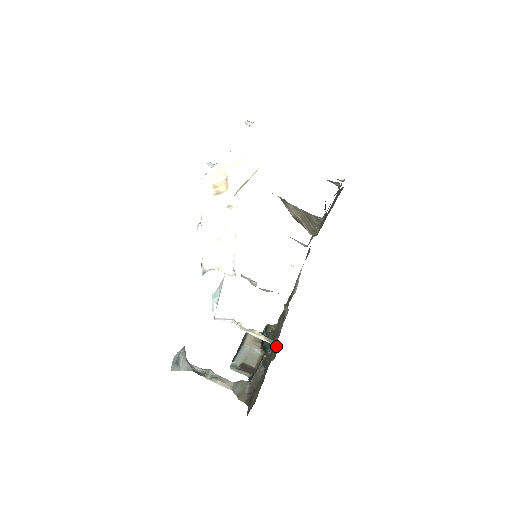
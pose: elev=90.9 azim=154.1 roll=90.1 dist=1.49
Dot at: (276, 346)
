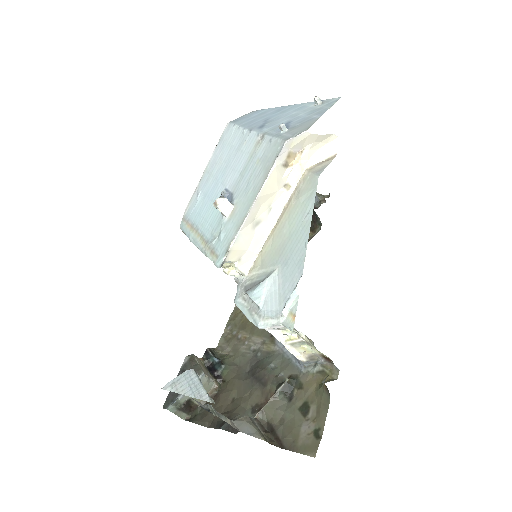
Dot at: (324, 363)
